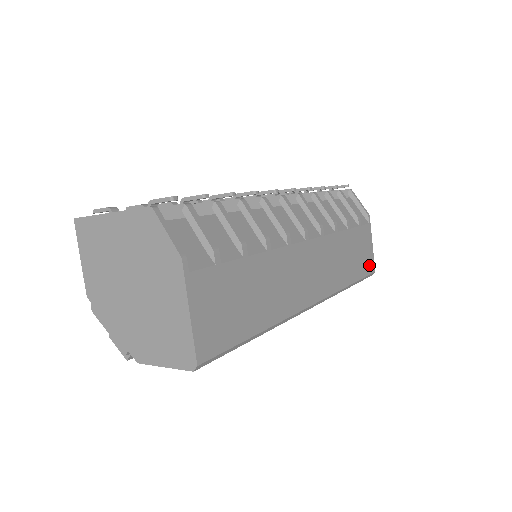
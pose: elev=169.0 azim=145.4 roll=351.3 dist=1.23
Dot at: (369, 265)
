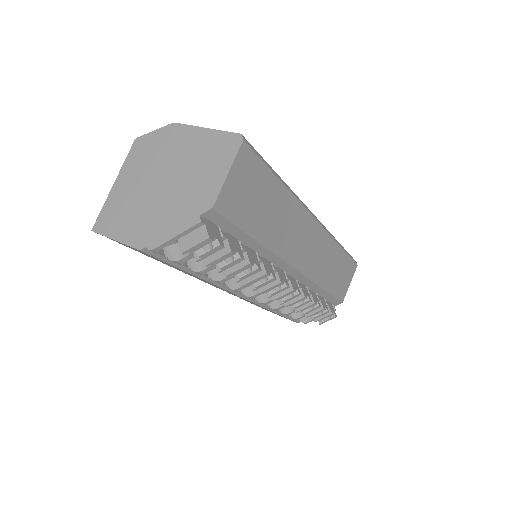
Dot at: occluded
